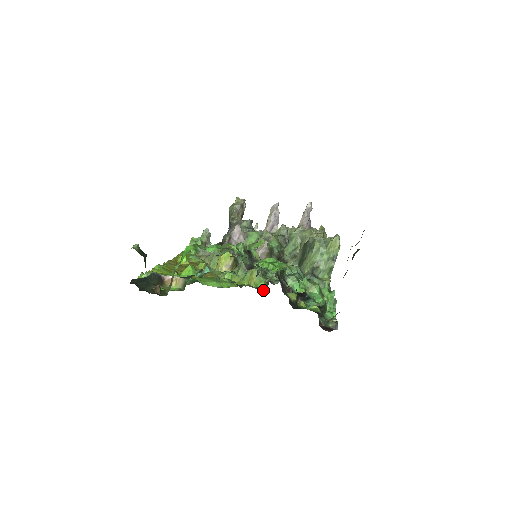
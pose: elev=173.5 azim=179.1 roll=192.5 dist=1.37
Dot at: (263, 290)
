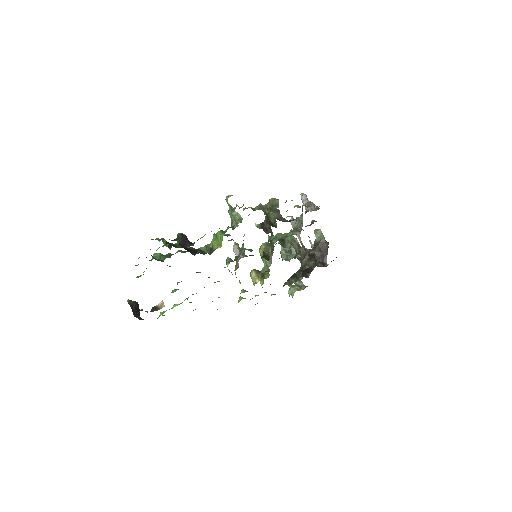
Dot at: occluded
